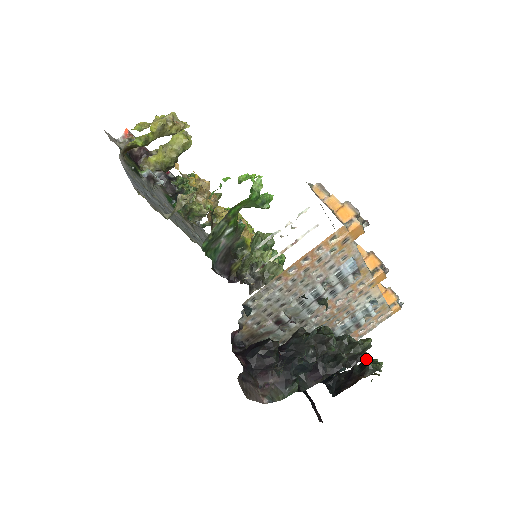
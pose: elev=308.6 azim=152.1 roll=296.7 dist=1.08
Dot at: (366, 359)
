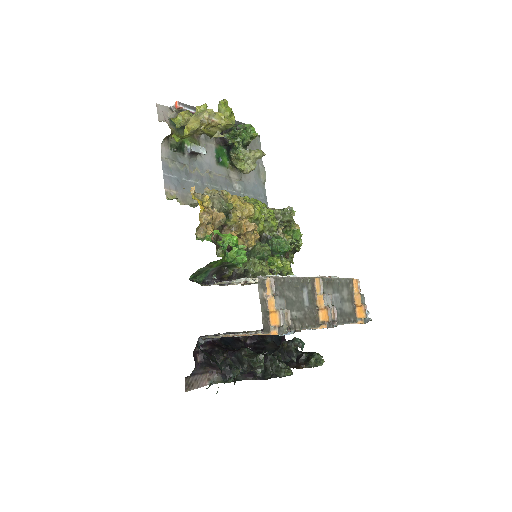
Dot at: occluded
